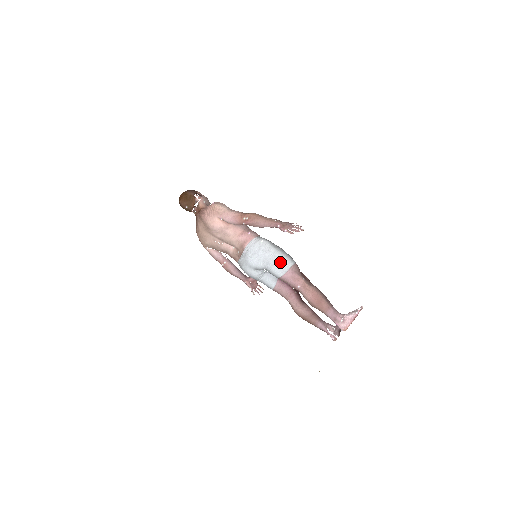
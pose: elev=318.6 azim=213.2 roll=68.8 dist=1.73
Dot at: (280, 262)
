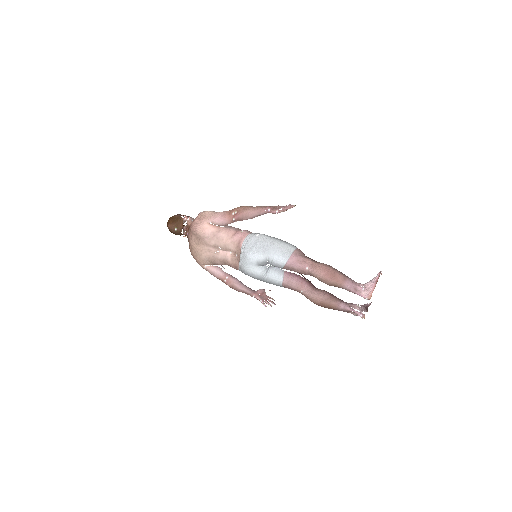
Dot at: (281, 249)
